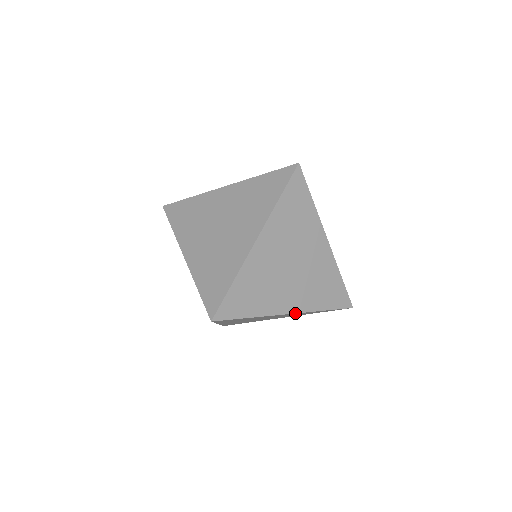
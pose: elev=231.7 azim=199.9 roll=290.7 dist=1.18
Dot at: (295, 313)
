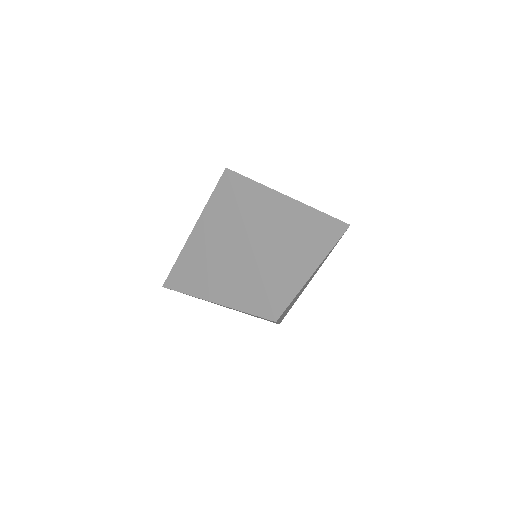
Dot at: (252, 249)
